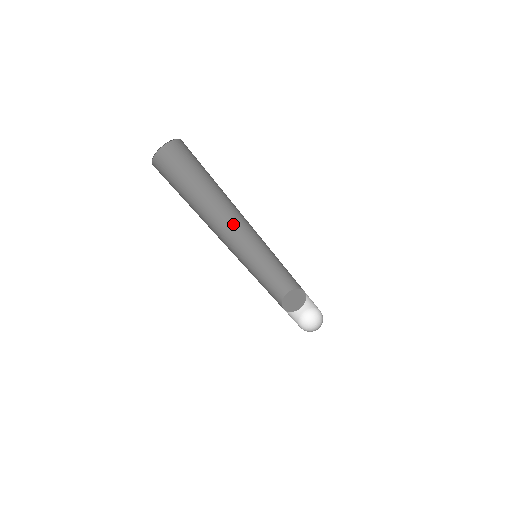
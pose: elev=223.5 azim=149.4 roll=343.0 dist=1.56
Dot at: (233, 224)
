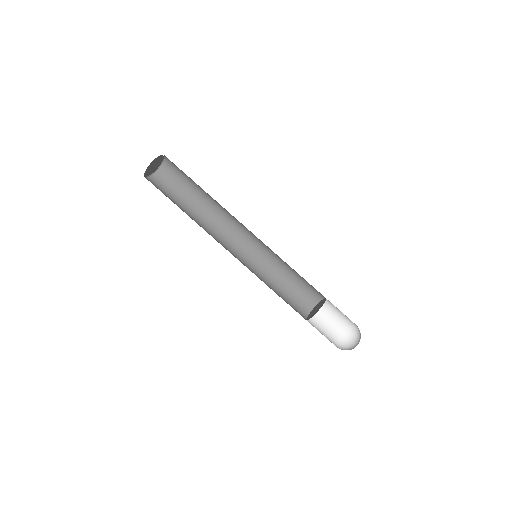
Dot at: (223, 241)
